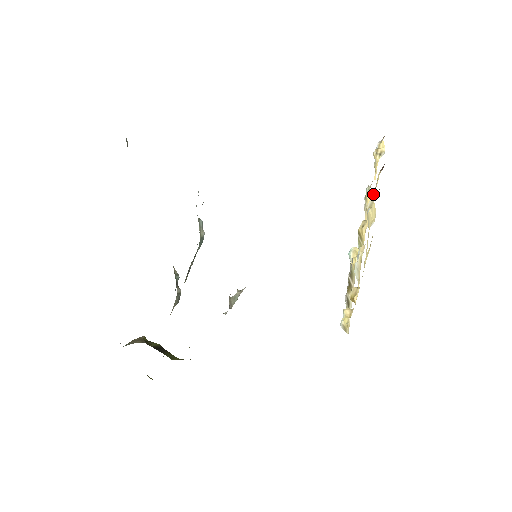
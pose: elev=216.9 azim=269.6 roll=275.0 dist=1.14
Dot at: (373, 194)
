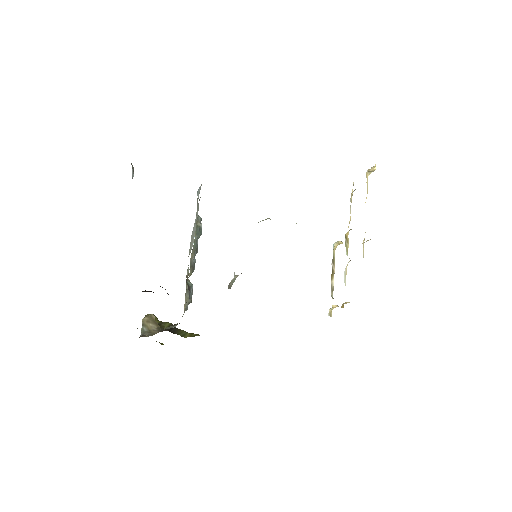
Dot at: occluded
